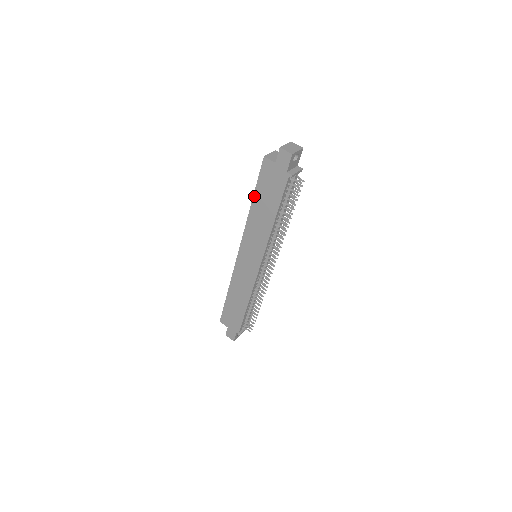
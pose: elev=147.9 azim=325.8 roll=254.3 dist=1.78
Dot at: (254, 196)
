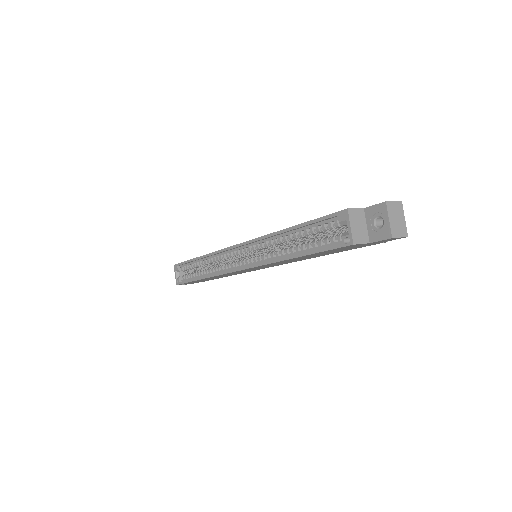
Dot at: (303, 256)
